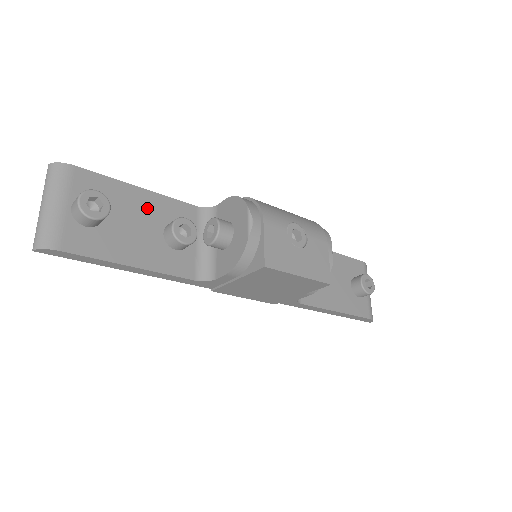
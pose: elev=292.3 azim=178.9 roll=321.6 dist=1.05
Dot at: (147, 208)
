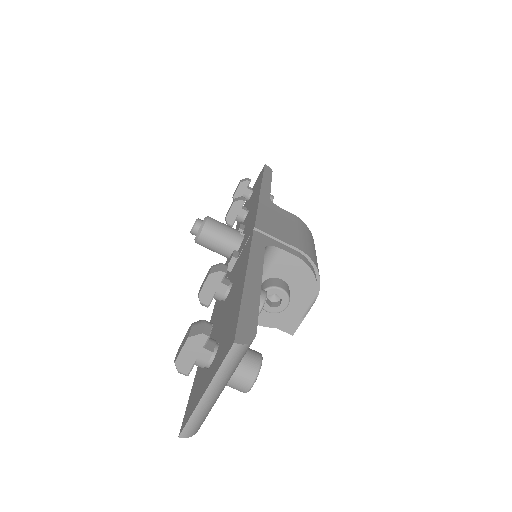
Dot at: occluded
